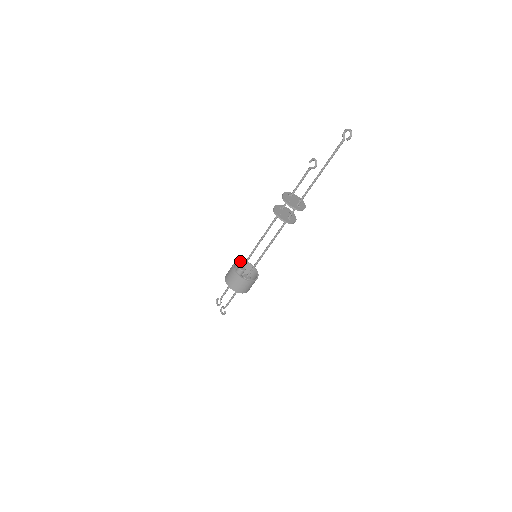
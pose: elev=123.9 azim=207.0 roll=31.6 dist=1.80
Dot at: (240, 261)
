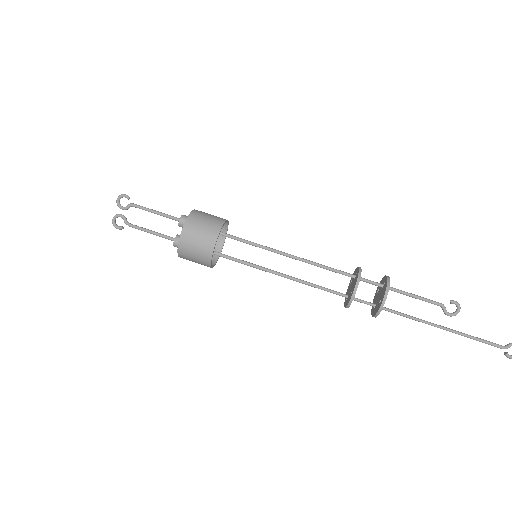
Dot at: (225, 220)
